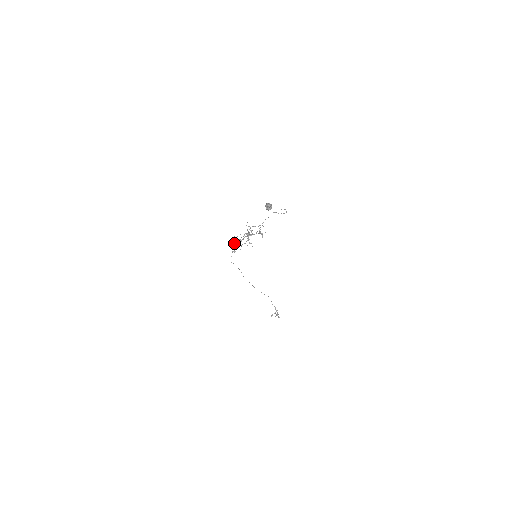
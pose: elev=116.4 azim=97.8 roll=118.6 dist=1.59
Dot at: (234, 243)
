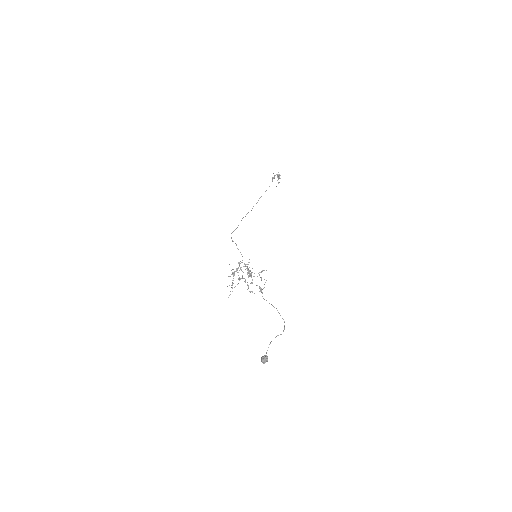
Dot at: (233, 276)
